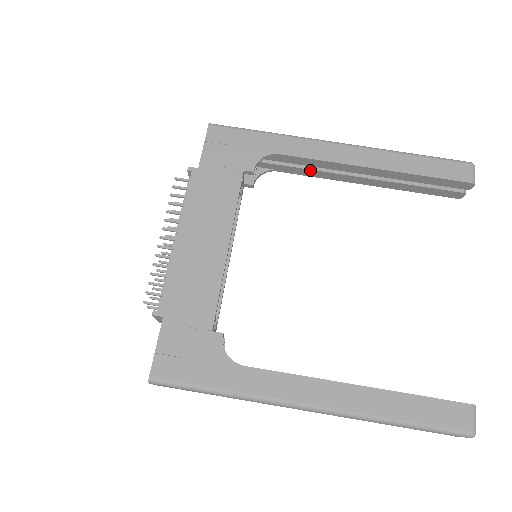
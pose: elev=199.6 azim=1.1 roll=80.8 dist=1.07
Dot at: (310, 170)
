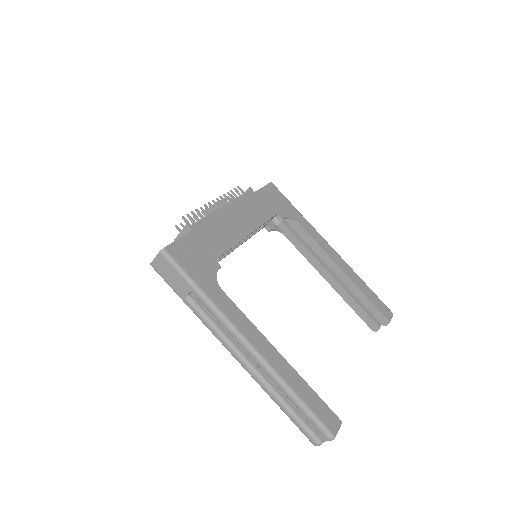
Dot at: (306, 249)
